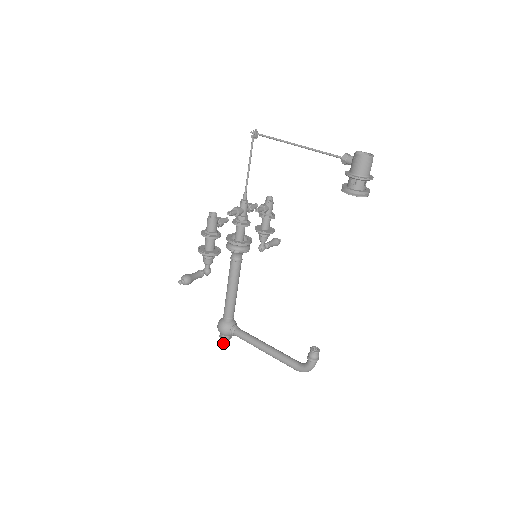
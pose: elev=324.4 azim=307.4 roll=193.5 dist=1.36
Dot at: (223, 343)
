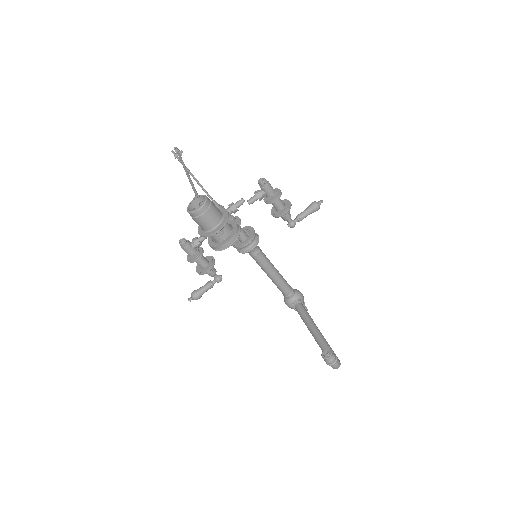
Dot at: occluded
